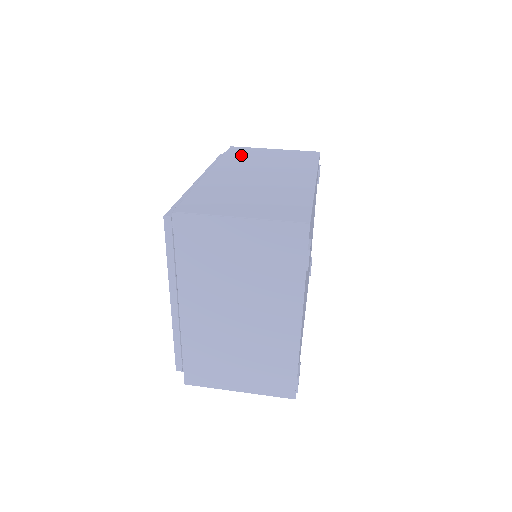
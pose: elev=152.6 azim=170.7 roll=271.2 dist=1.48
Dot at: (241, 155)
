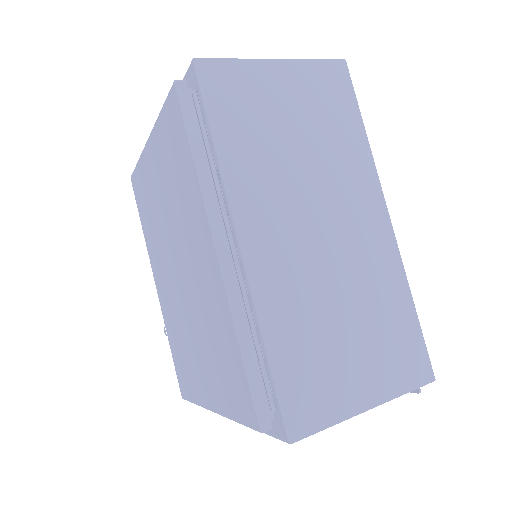
Dot at: (243, 121)
